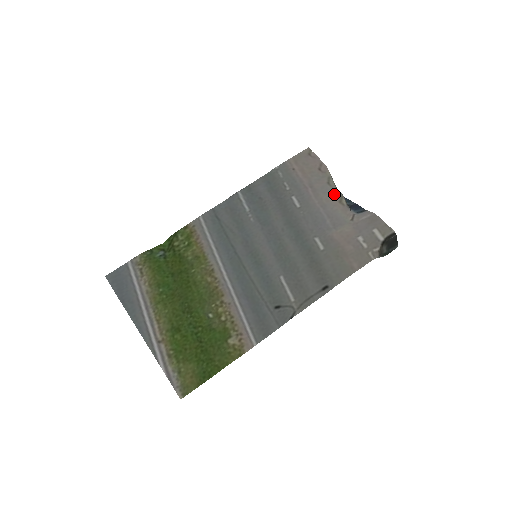
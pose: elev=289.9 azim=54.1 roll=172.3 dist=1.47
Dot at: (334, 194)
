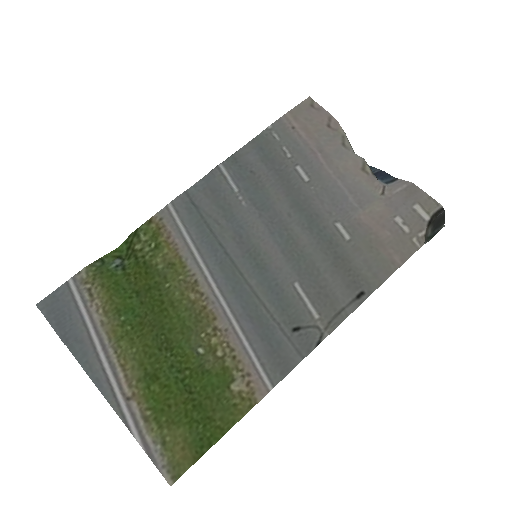
Dot at: (353, 159)
